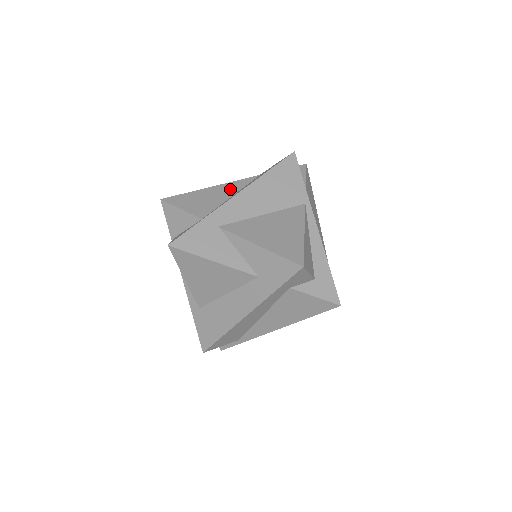
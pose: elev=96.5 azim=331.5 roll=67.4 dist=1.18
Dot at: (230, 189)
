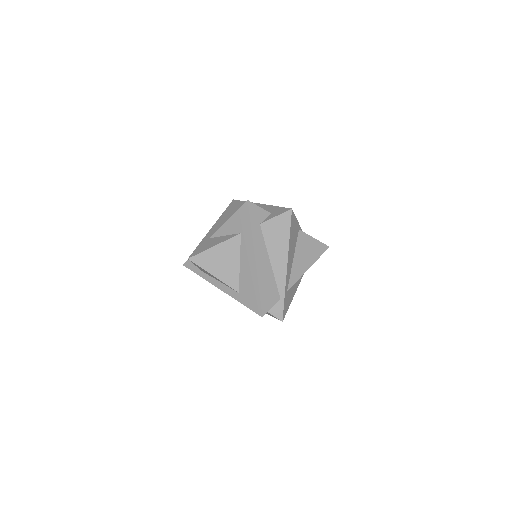
Dot at: occluded
